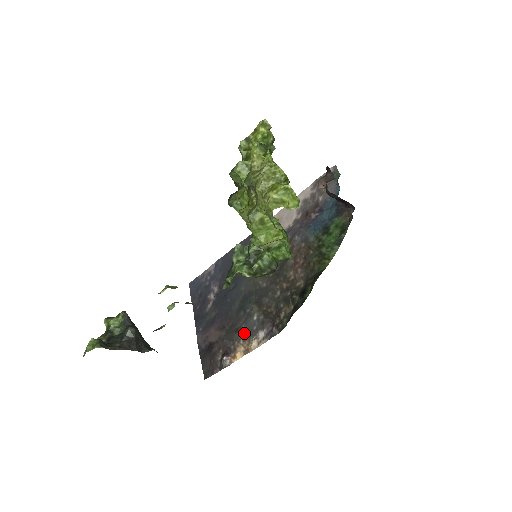
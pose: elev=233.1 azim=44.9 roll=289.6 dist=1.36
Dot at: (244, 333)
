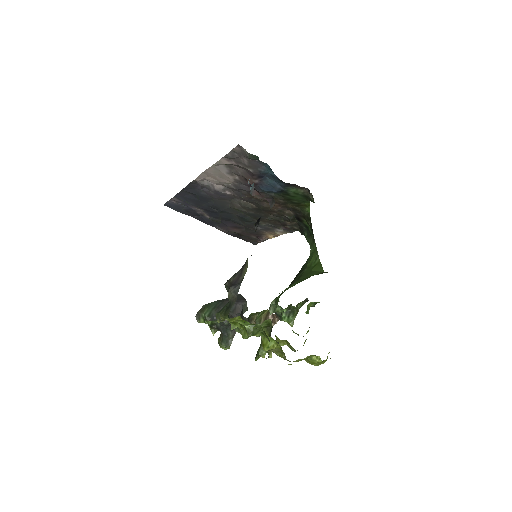
Dot at: (263, 230)
